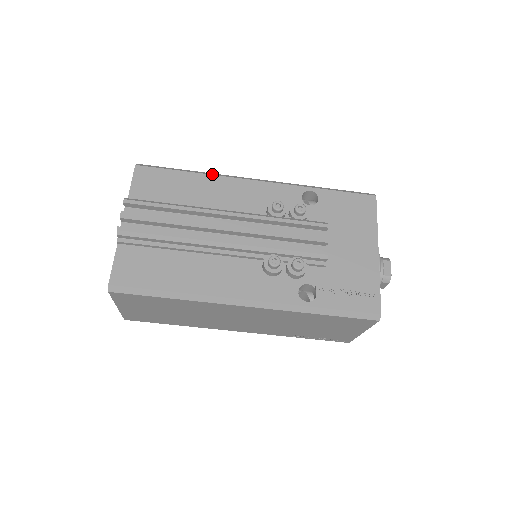
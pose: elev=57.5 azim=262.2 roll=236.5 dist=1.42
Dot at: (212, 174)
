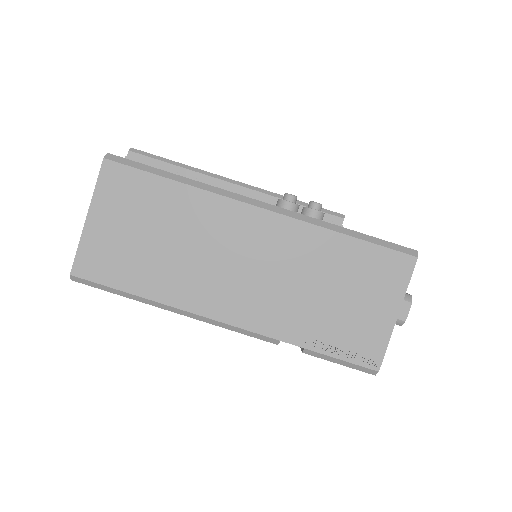
Dot at: occluded
